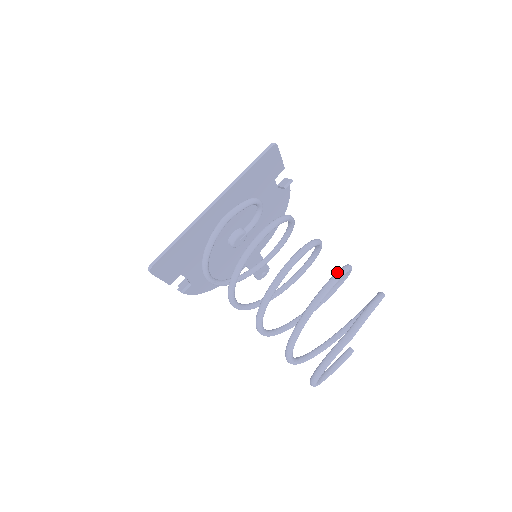
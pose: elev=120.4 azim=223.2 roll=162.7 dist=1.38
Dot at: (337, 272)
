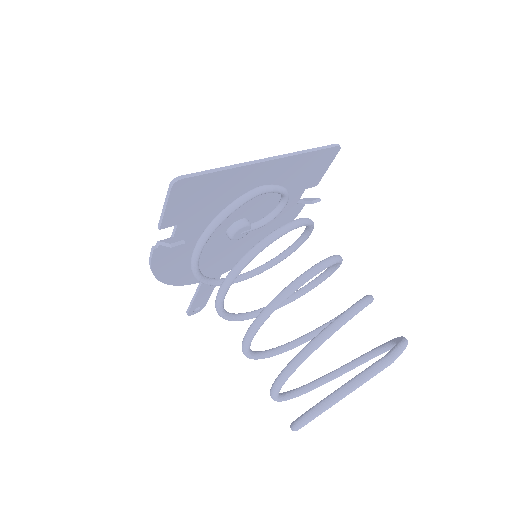
Dot at: occluded
